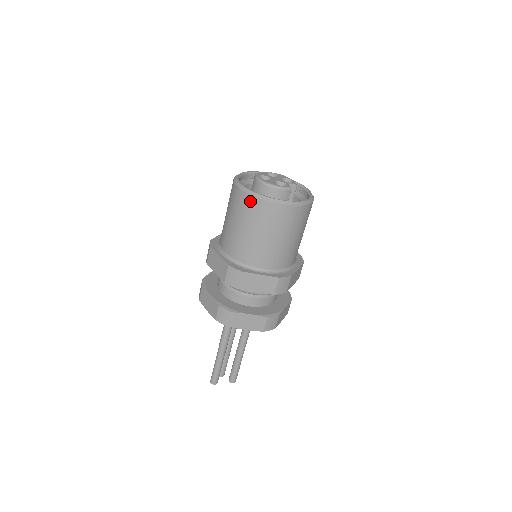
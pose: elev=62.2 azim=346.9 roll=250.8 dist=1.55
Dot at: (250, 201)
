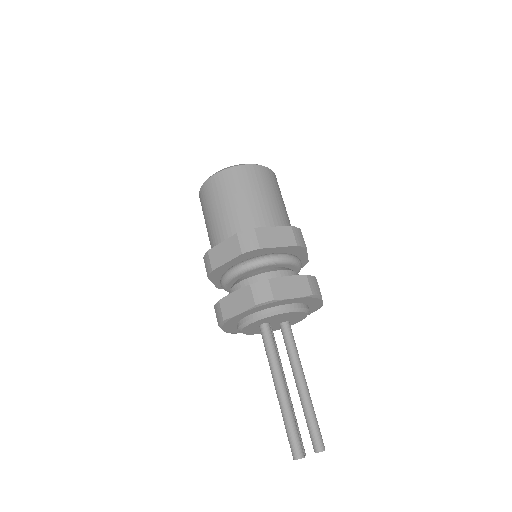
Dot at: (225, 175)
